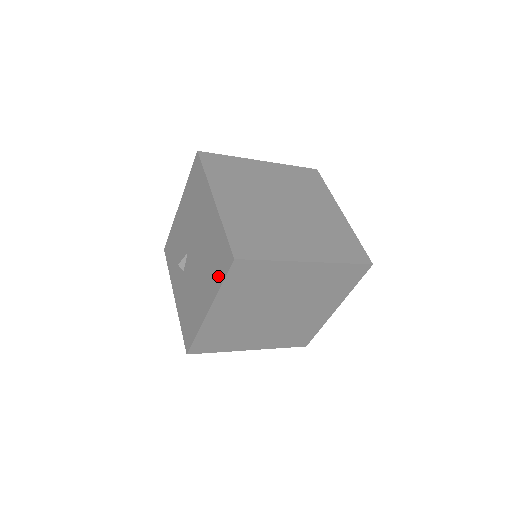
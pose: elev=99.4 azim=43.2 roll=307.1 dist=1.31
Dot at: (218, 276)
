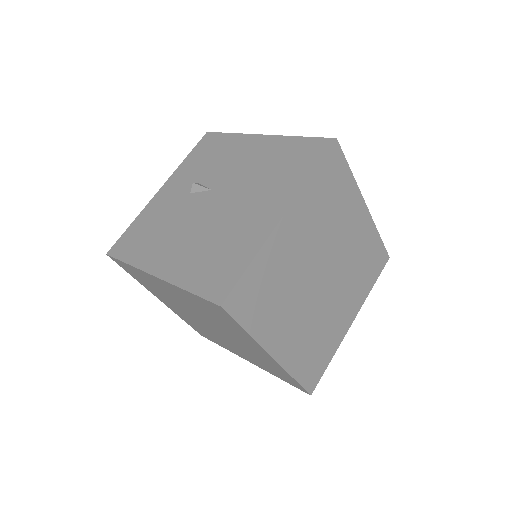
Dot at: (196, 278)
